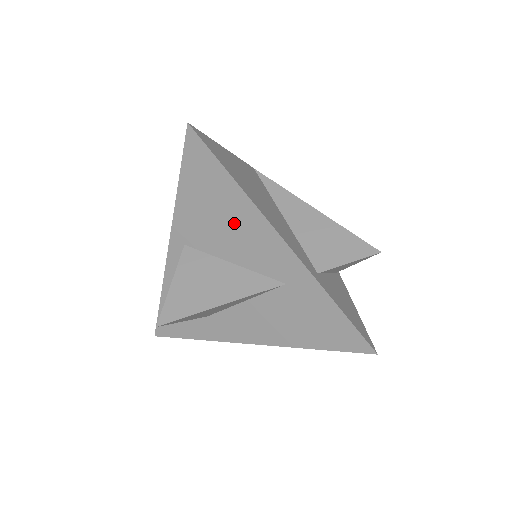
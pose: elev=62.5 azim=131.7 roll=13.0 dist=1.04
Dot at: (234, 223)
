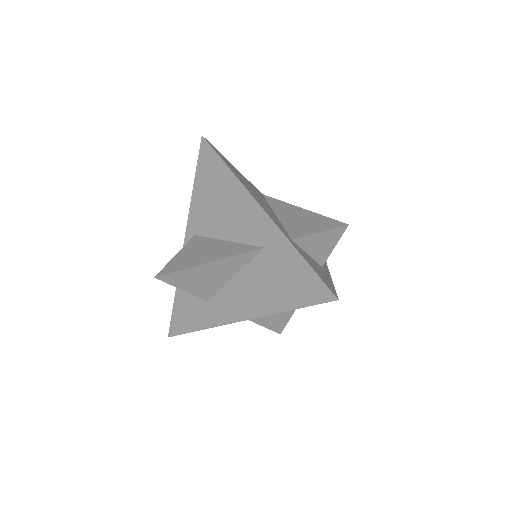
Dot at: (228, 204)
